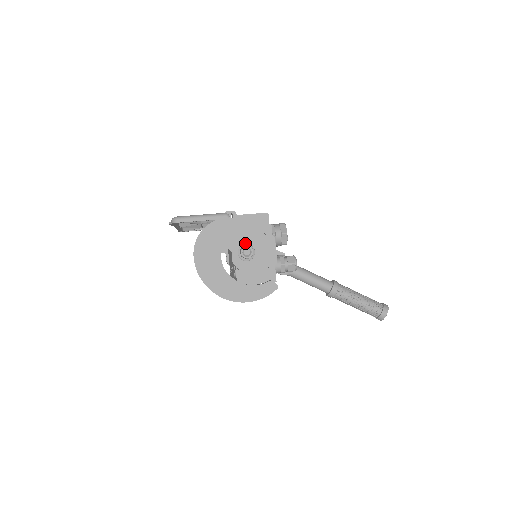
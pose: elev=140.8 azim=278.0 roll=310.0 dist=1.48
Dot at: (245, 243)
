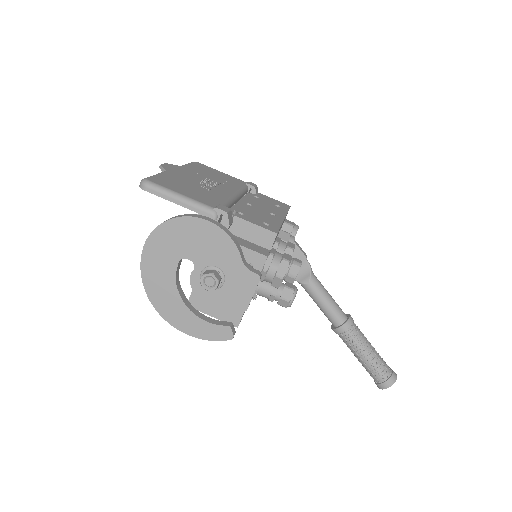
Dot at: (217, 265)
